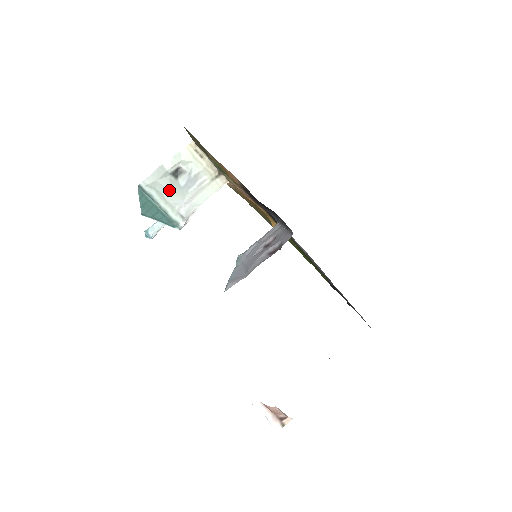
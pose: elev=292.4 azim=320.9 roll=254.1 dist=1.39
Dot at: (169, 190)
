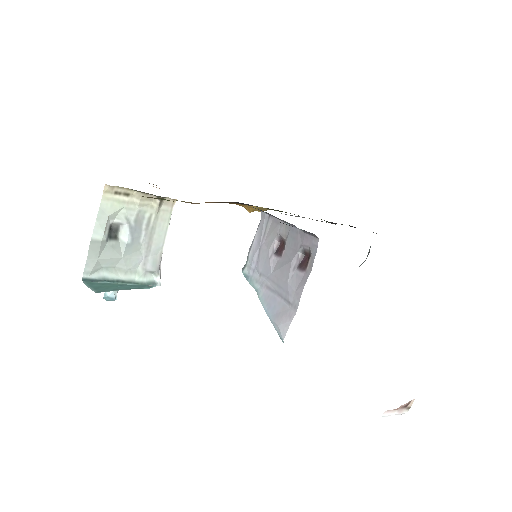
Dot at: (119, 258)
